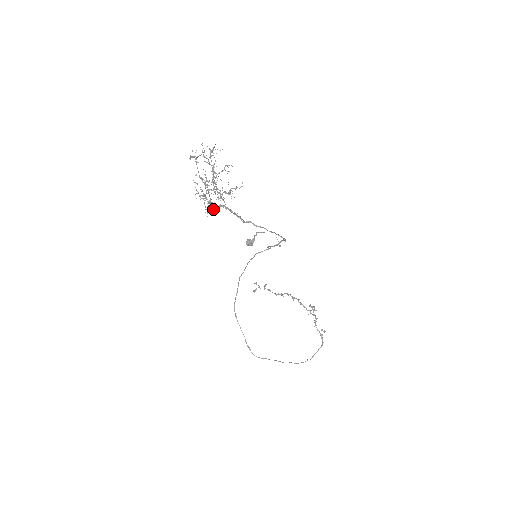
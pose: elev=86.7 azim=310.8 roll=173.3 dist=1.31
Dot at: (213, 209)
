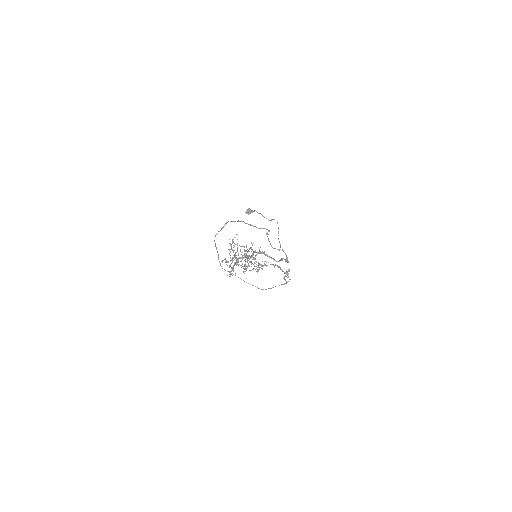
Dot at: occluded
